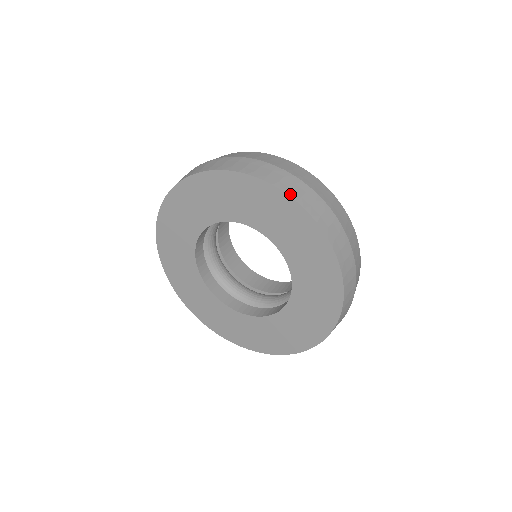
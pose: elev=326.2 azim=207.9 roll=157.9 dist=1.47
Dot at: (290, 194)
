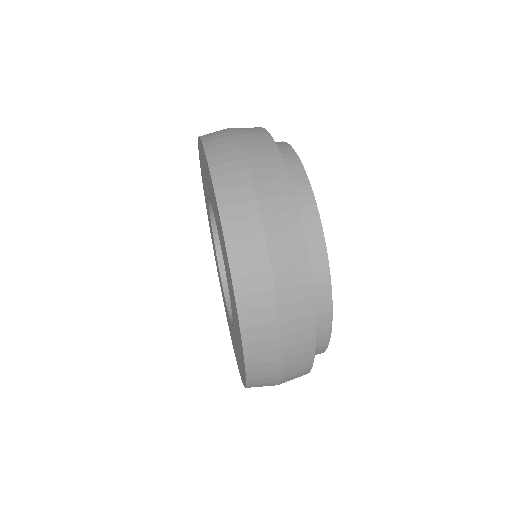
Dot at: (229, 246)
